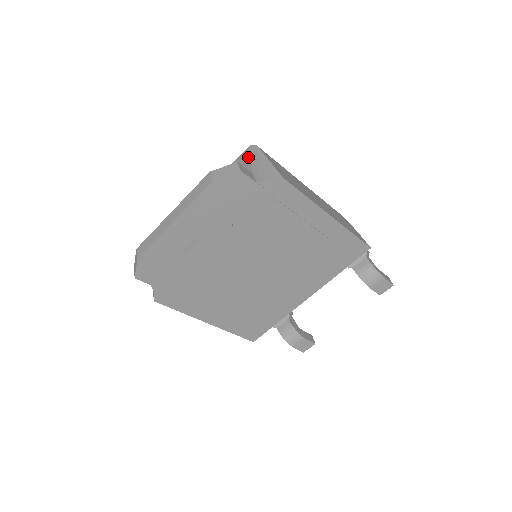
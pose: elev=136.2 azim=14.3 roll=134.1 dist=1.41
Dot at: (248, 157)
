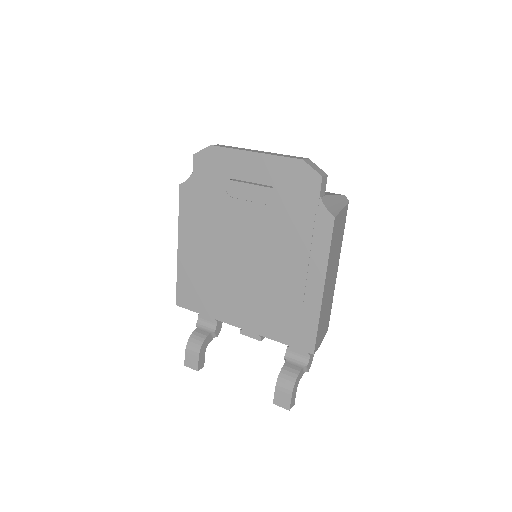
Dot at: (336, 194)
